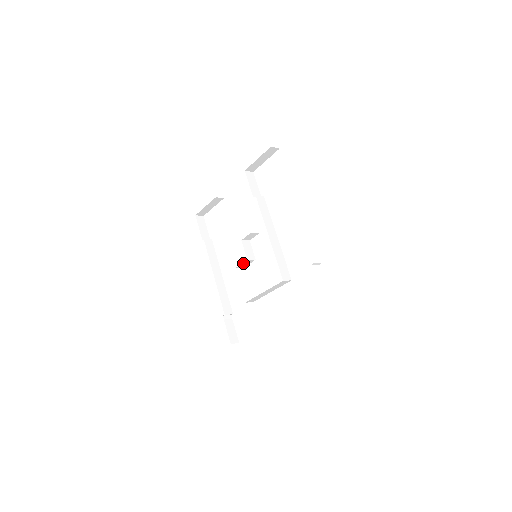
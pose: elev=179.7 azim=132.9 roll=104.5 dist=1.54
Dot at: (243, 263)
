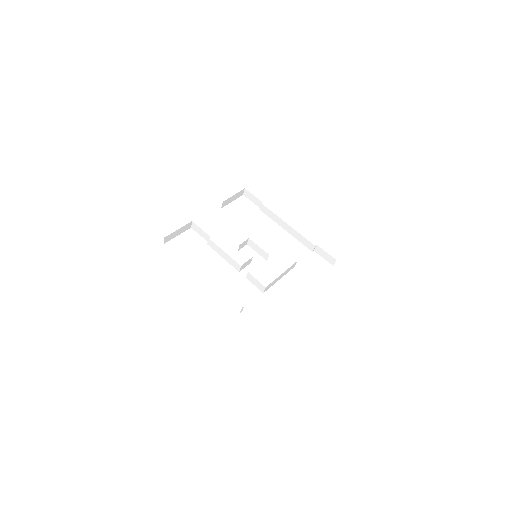
Dot at: (247, 261)
